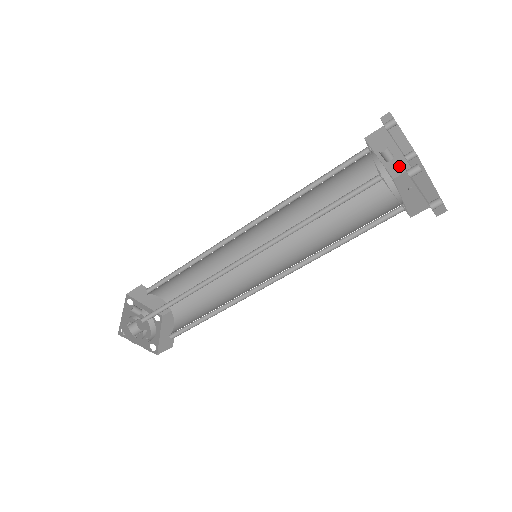
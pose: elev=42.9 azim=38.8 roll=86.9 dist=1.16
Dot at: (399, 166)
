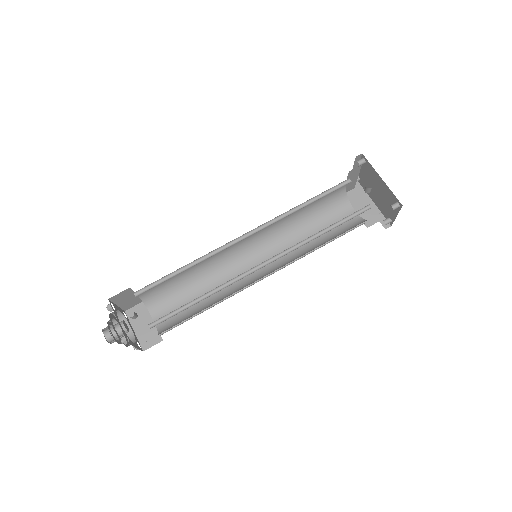
Dot at: (350, 187)
